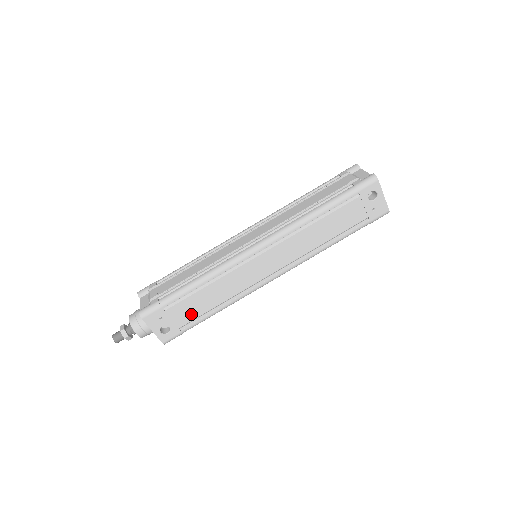
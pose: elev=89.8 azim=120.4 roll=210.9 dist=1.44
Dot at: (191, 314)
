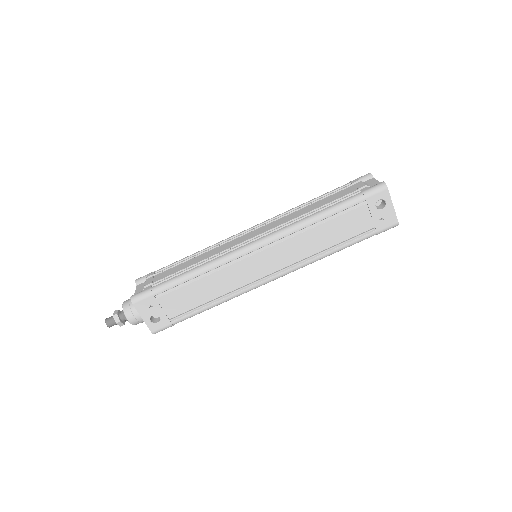
Dot at: (182, 306)
